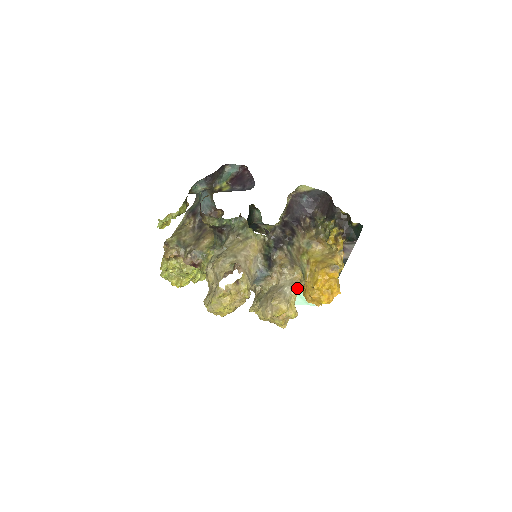
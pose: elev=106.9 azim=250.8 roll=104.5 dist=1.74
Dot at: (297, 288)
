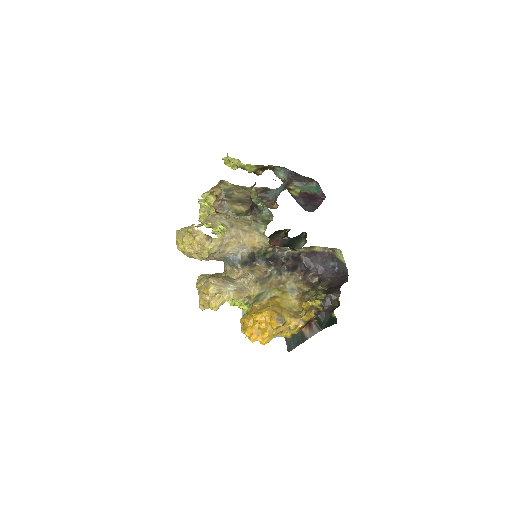
Dot at: (239, 295)
